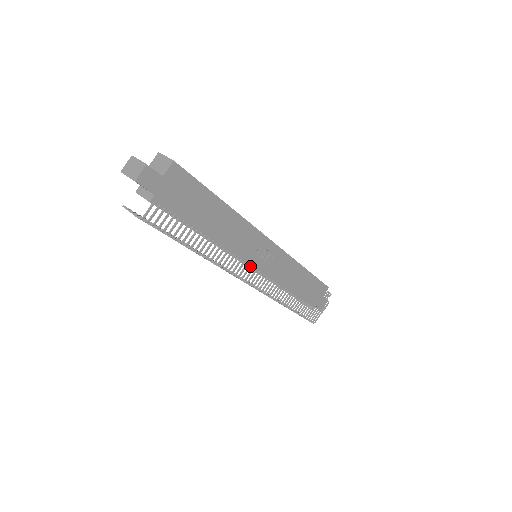
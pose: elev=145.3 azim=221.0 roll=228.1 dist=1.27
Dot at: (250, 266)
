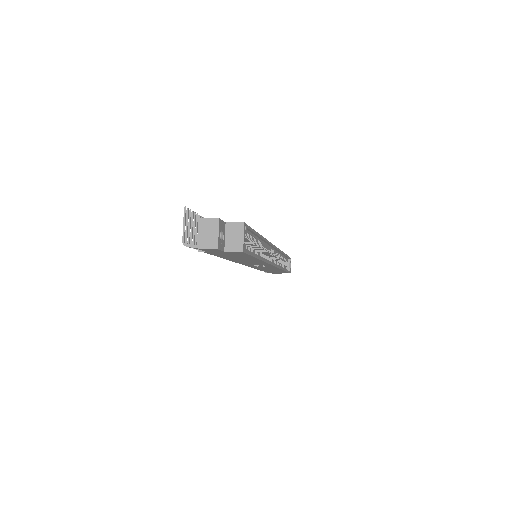
Dot at: occluded
